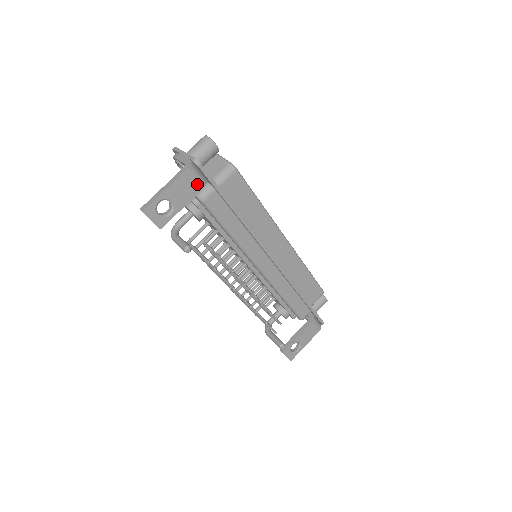
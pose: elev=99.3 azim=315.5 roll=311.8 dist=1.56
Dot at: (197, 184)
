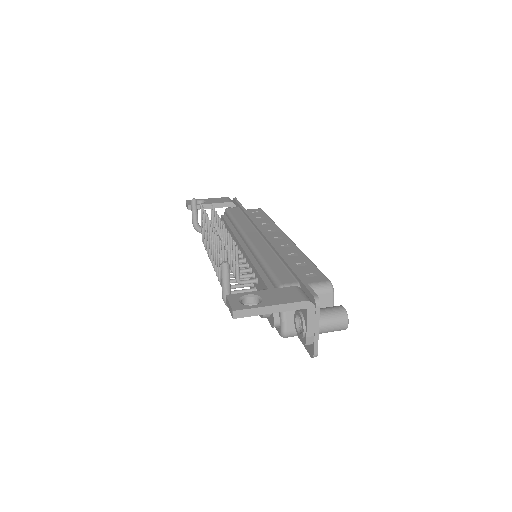
Dot at: (227, 201)
